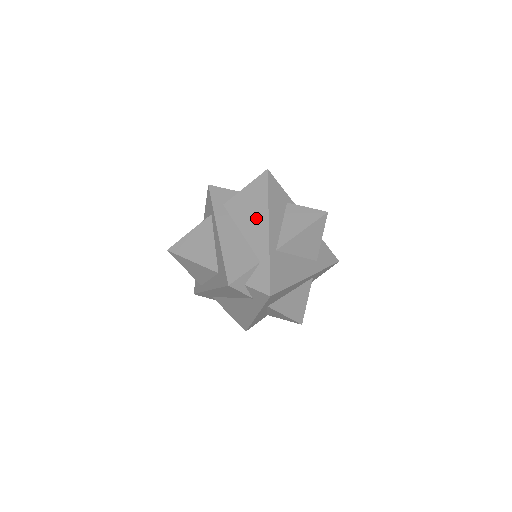
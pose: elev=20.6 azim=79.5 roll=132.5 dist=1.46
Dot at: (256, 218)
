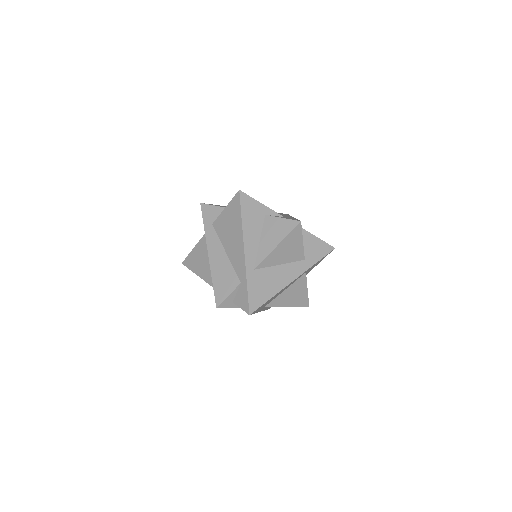
Dot at: (235, 240)
